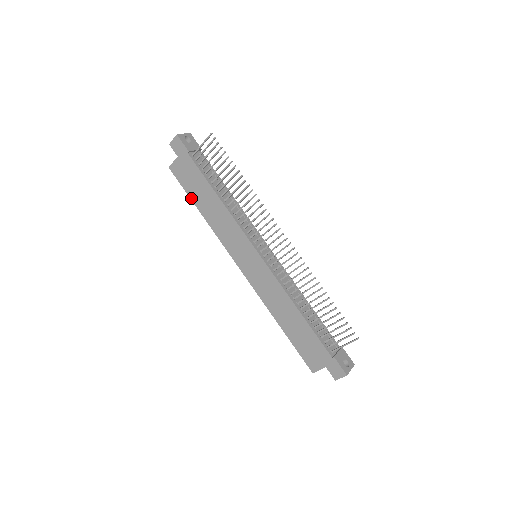
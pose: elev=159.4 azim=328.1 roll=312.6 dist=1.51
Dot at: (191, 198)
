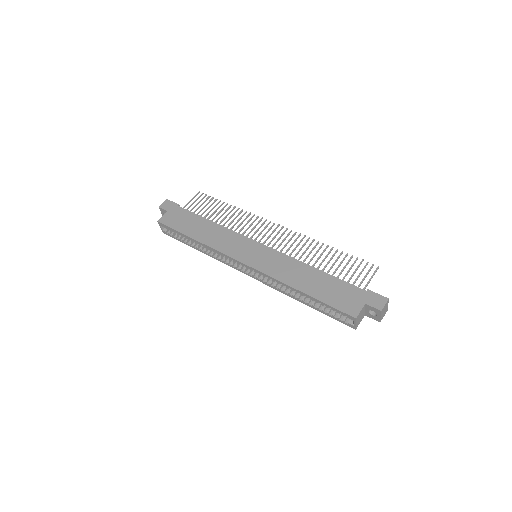
Dot at: (183, 233)
